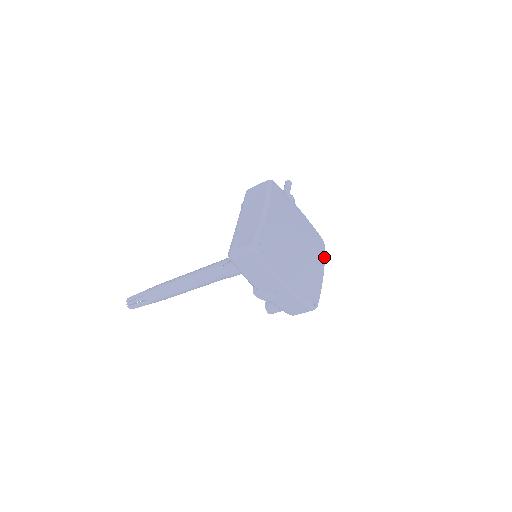
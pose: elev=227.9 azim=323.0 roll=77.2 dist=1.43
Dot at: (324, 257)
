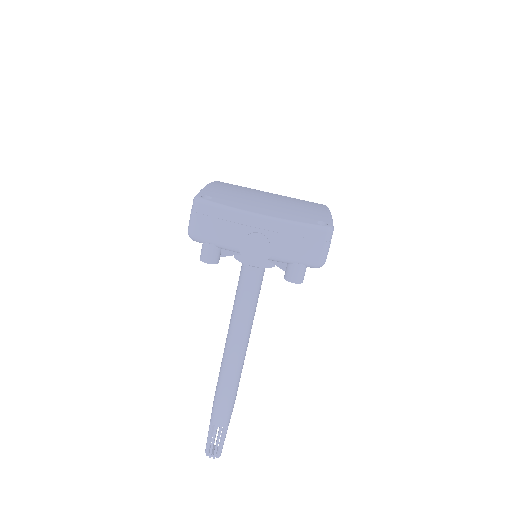
Dot at: occluded
